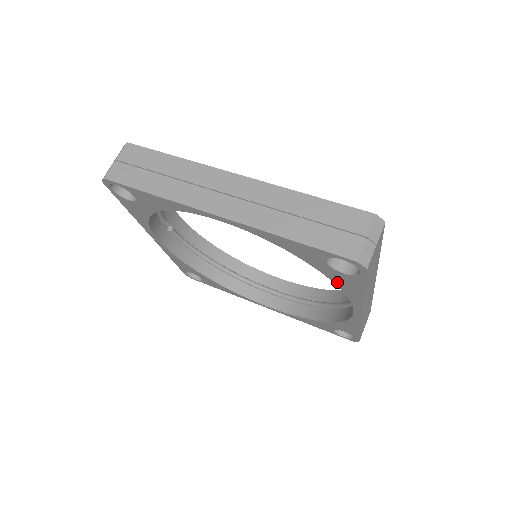
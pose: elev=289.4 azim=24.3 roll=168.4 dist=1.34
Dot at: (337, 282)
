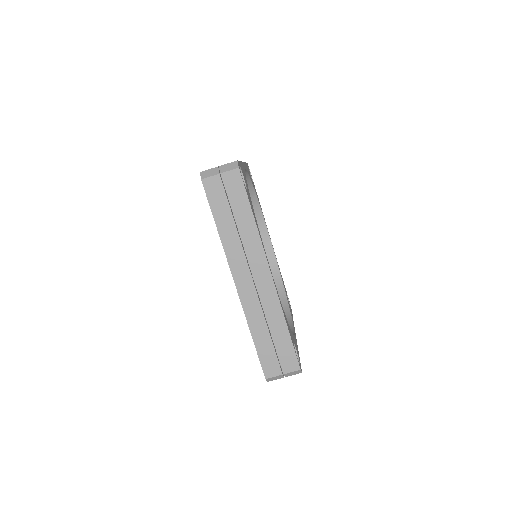
Dot at: occluded
